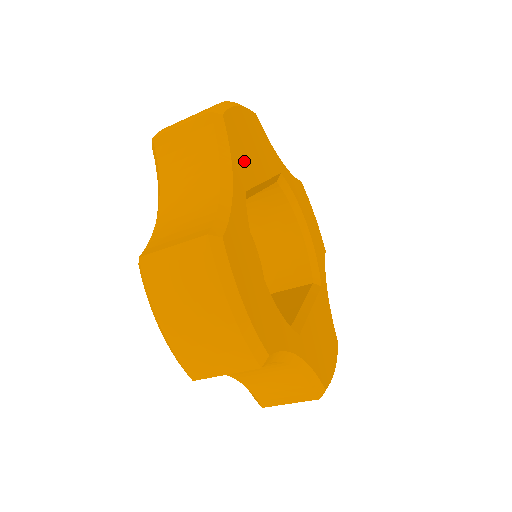
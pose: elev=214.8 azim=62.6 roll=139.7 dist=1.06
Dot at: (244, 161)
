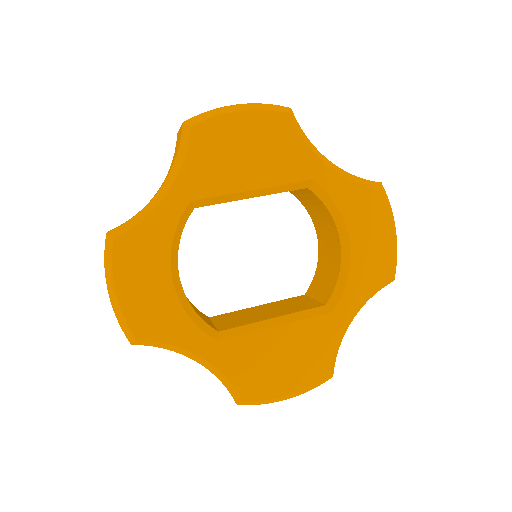
Dot at: (211, 170)
